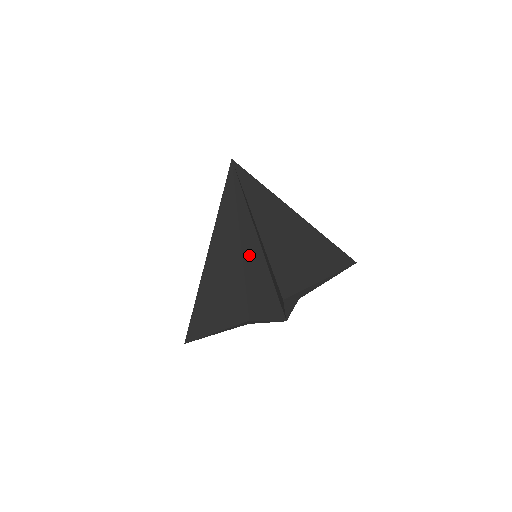
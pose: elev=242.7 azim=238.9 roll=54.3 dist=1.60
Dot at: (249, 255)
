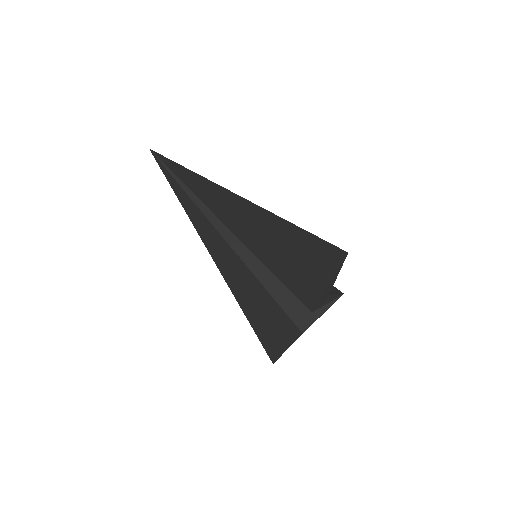
Dot at: (251, 254)
